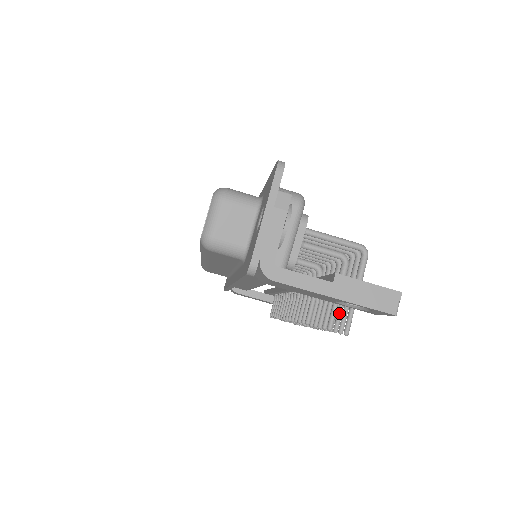
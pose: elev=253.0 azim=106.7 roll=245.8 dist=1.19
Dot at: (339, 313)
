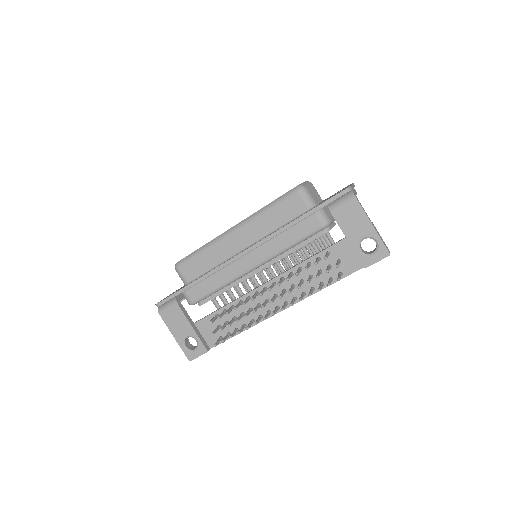
Dot at: (321, 285)
